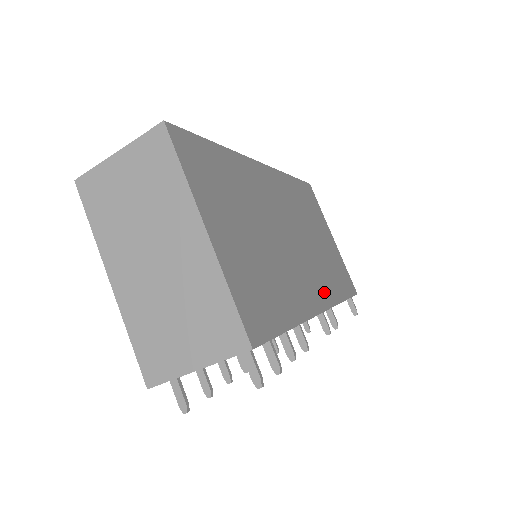
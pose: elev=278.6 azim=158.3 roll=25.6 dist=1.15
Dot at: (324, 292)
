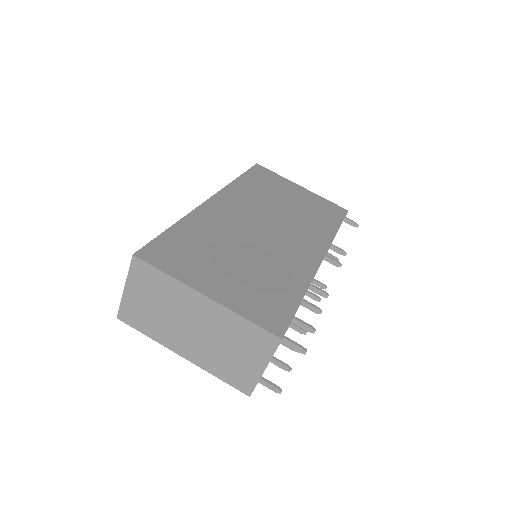
Dot at: (316, 243)
